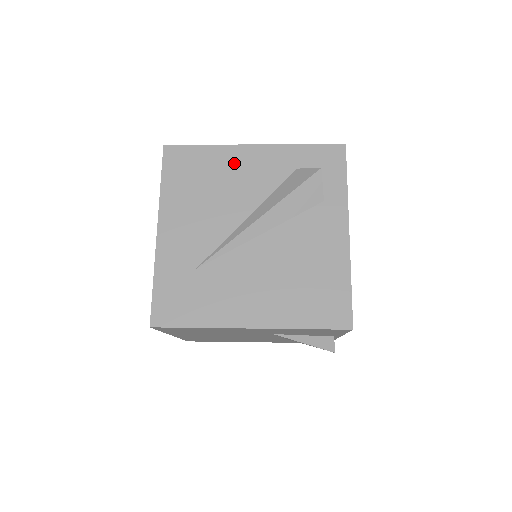
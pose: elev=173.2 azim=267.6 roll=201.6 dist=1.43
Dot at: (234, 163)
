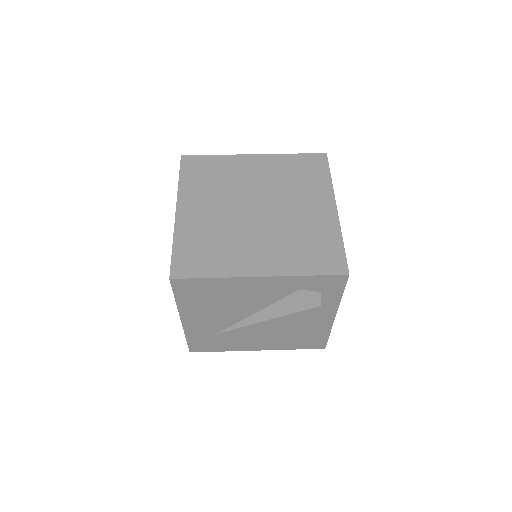
Dot at: (241, 288)
